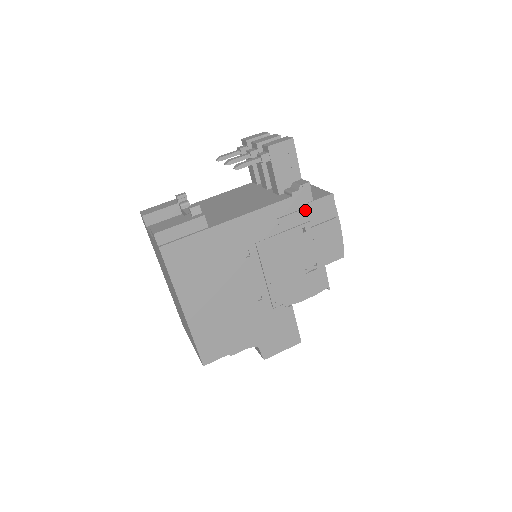
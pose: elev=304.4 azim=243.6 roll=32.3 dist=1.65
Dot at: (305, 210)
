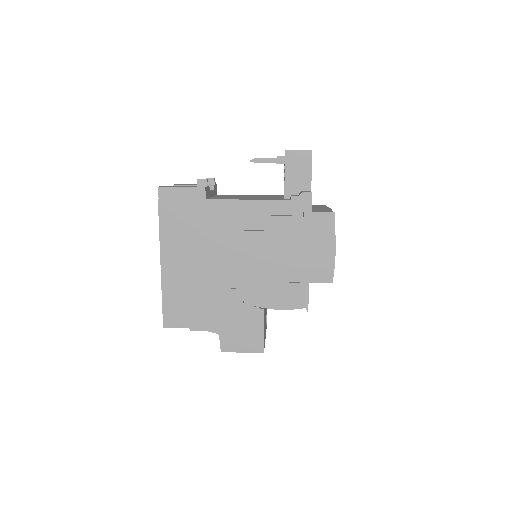
Dot at: (301, 218)
